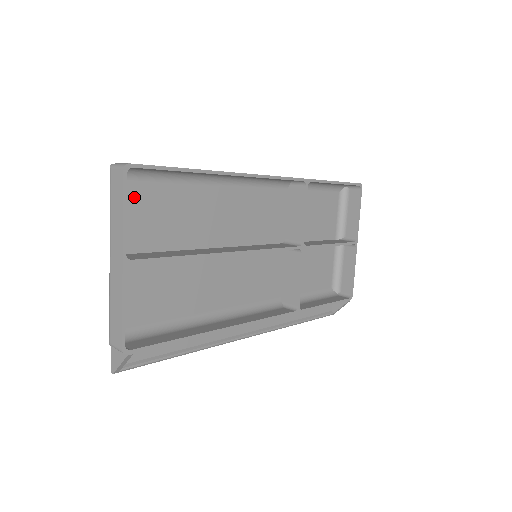
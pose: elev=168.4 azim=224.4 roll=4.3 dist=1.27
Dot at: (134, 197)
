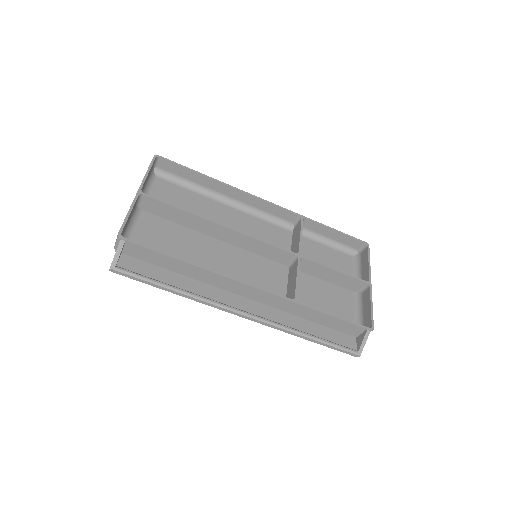
Dot at: (162, 187)
